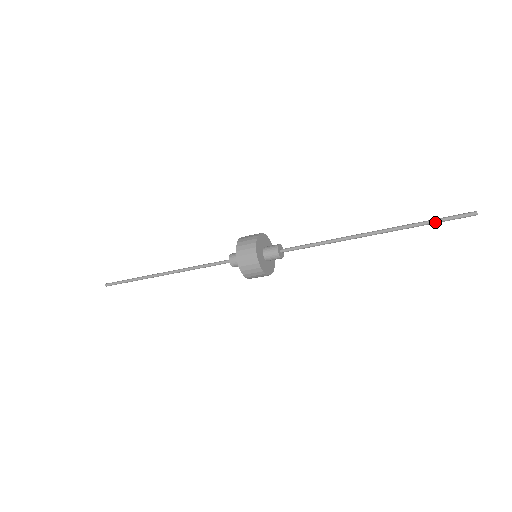
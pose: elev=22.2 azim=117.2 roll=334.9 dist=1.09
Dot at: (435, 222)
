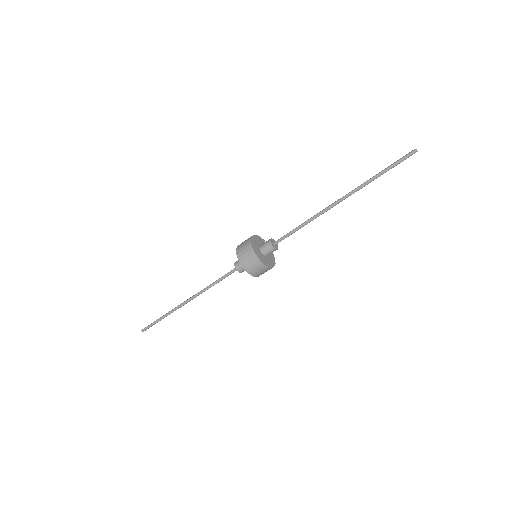
Dot at: occluded
